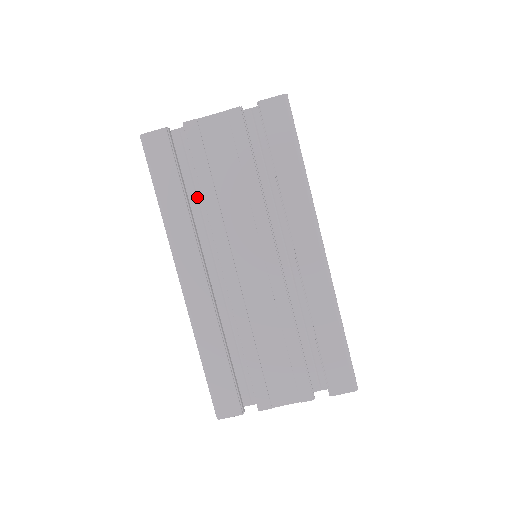
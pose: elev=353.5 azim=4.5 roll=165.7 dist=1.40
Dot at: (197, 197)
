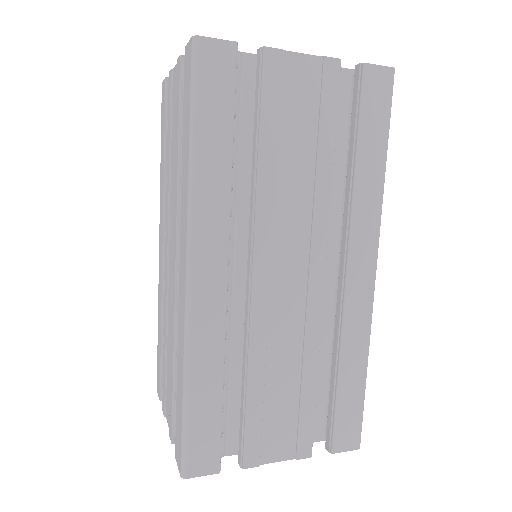
Dot at: (236, 159)
